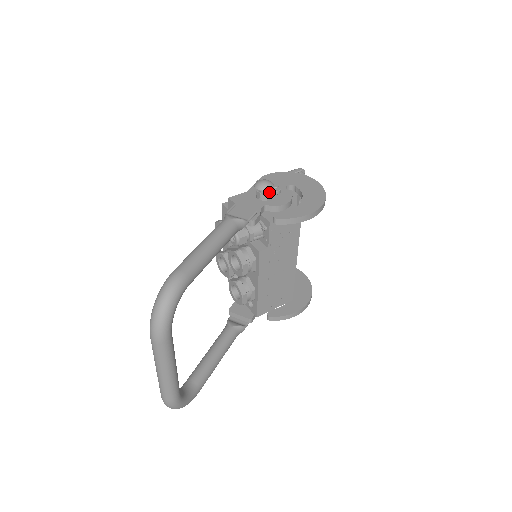
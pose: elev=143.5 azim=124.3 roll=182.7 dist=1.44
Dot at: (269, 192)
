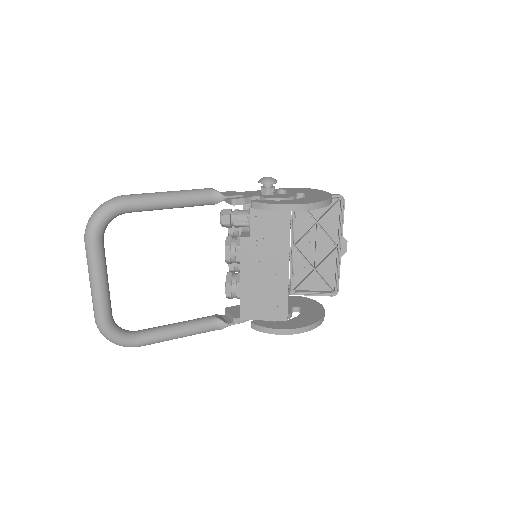
Dot at: (269, 187)
